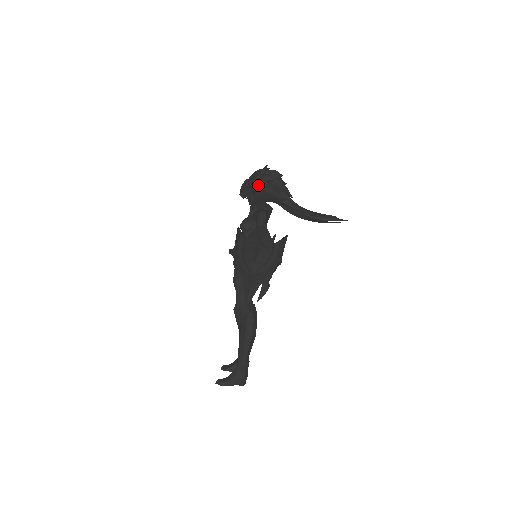
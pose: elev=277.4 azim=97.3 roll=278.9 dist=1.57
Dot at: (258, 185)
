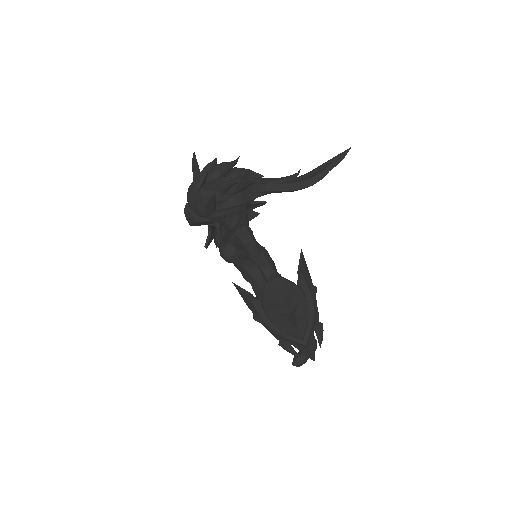
Dot at: (218, 219)
